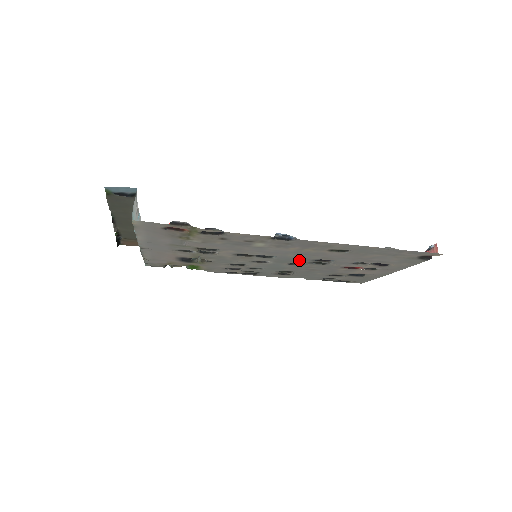
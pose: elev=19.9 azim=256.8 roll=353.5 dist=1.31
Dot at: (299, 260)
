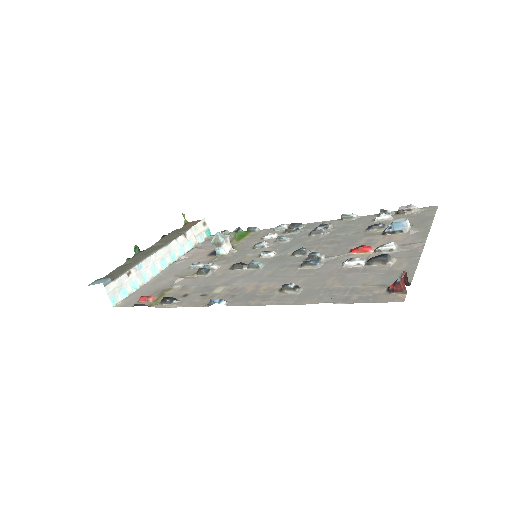
Dot at: (289, 263)
